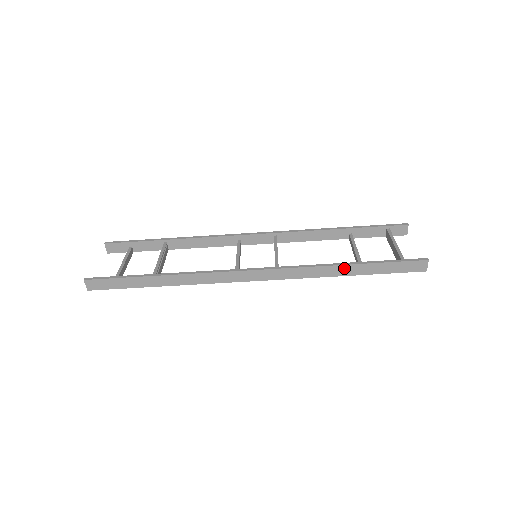
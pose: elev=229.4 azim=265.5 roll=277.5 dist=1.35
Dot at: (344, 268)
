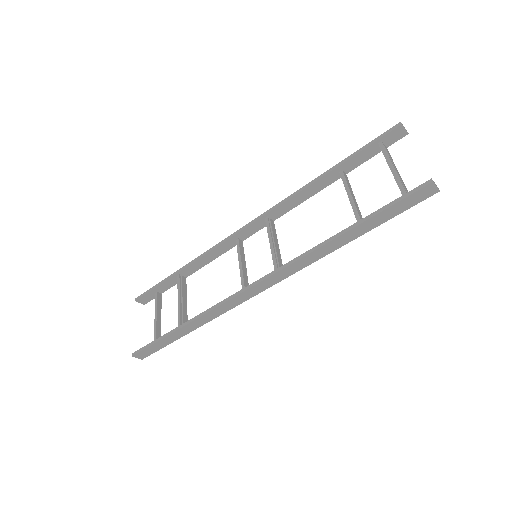
Dot at: (341, 239)
